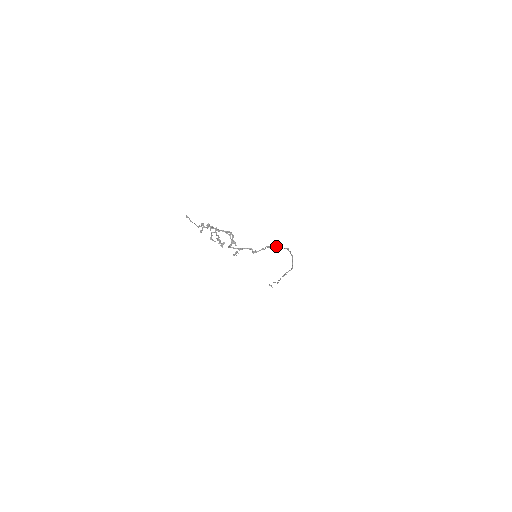
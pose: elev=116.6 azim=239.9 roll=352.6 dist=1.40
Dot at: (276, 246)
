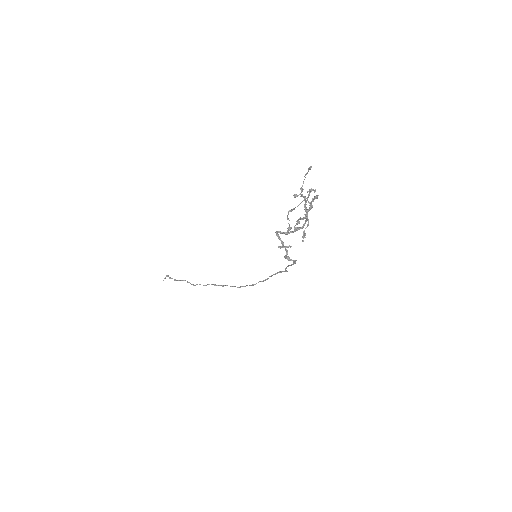
Dot at: (291, 264)
